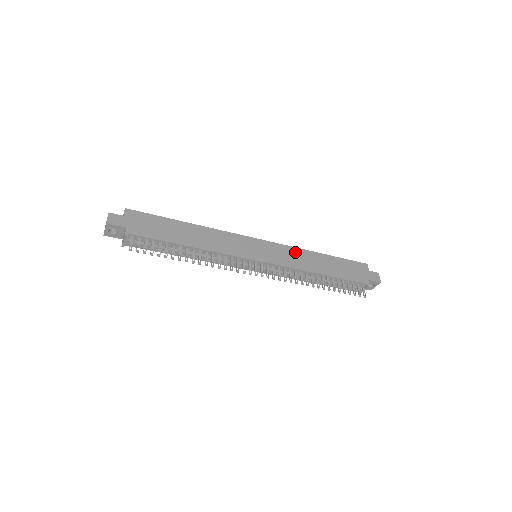
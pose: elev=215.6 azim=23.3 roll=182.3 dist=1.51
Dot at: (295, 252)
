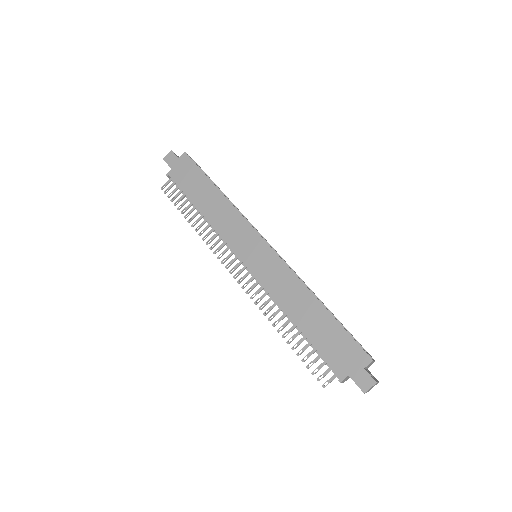
Dot at: (290, 279)
